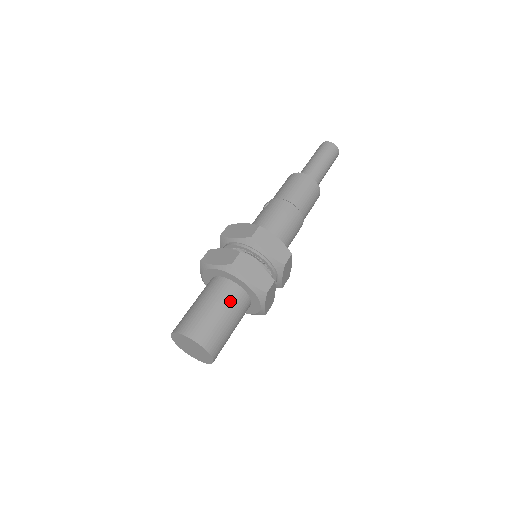
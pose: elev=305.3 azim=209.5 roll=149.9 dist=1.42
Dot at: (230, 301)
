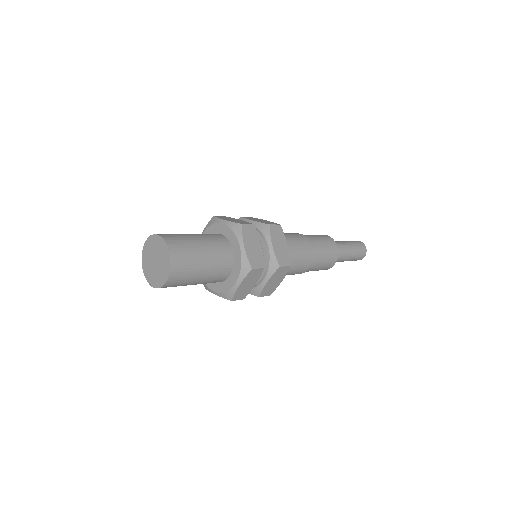
Dot at: (217, 251)
